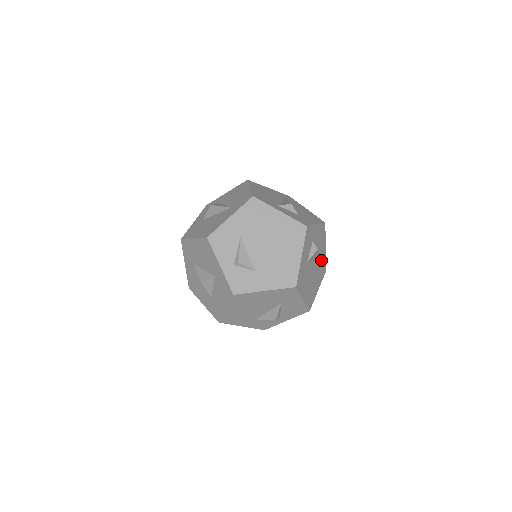
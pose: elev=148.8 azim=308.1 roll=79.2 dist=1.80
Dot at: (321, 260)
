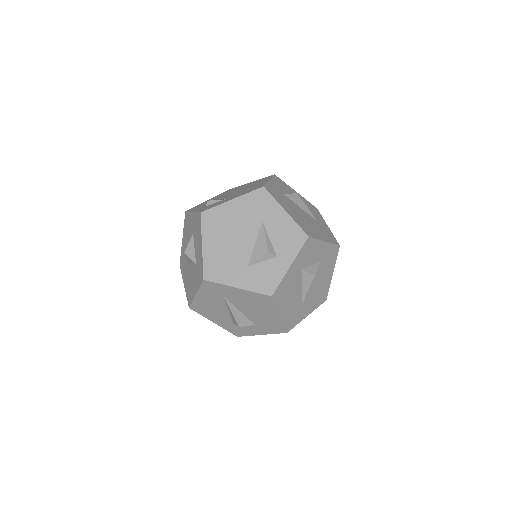
Dot at: (321, 226)
